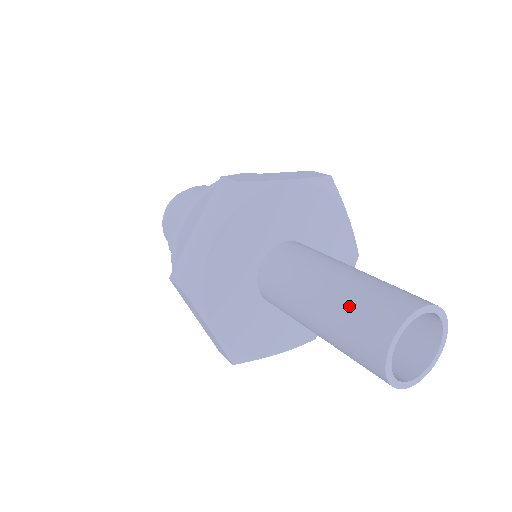
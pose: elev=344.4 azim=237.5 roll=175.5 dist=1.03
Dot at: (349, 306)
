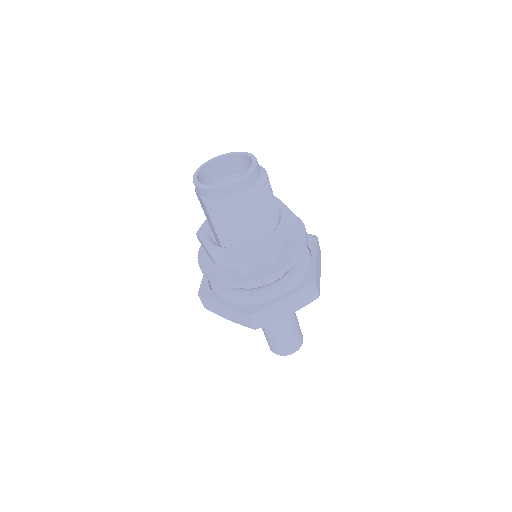
Dot at: (272, 340)
